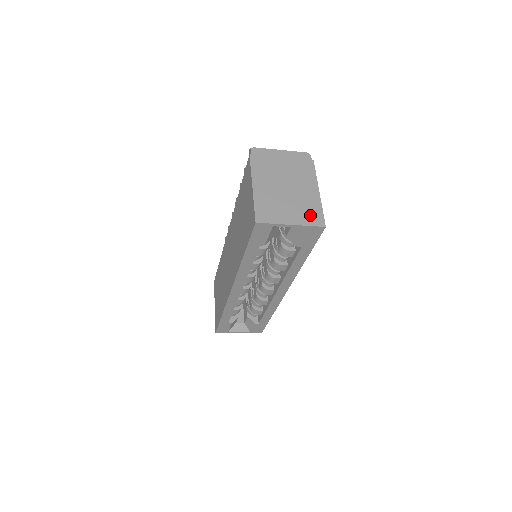
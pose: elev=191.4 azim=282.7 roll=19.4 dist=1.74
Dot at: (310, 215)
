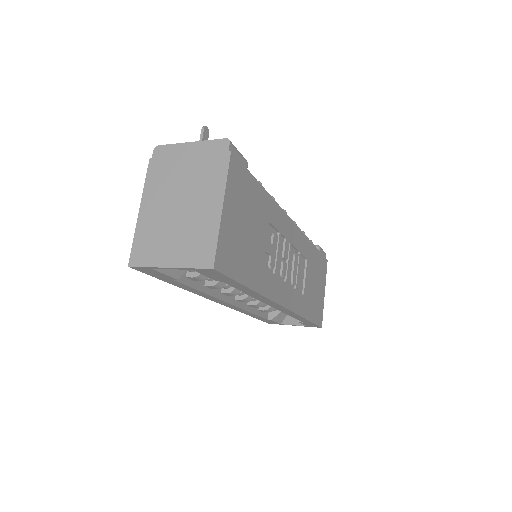
Dot at: (197, 250)
